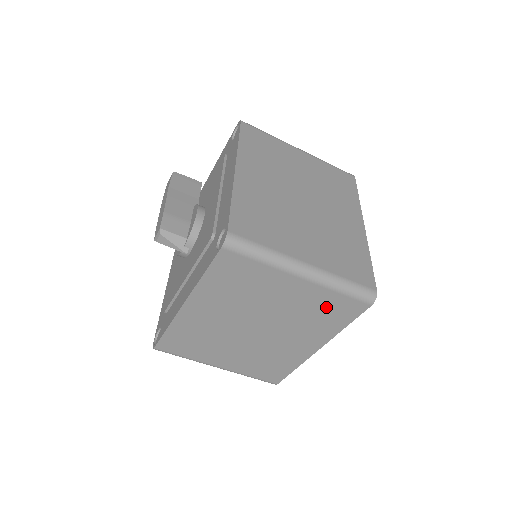
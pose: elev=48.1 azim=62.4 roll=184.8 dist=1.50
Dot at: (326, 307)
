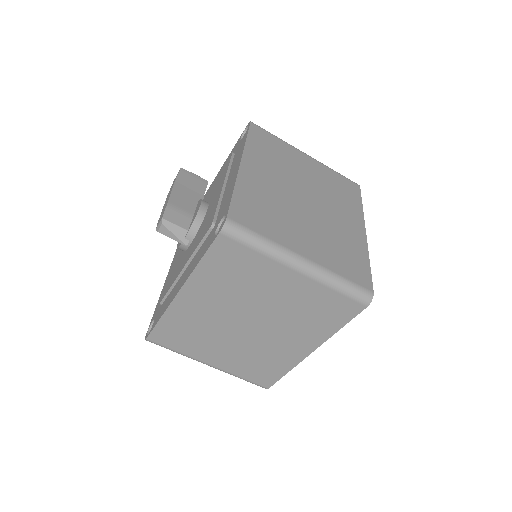
Dot at: (321, 305)
